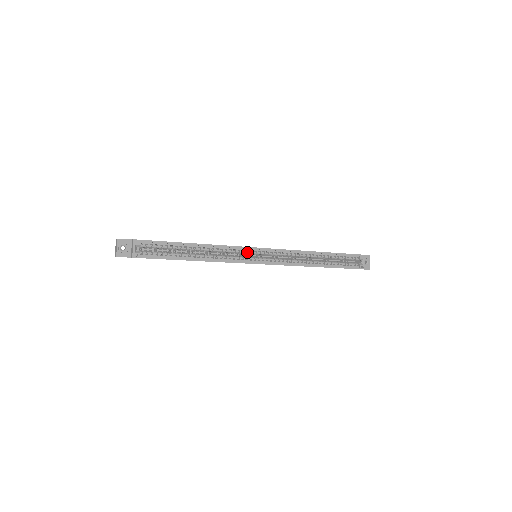
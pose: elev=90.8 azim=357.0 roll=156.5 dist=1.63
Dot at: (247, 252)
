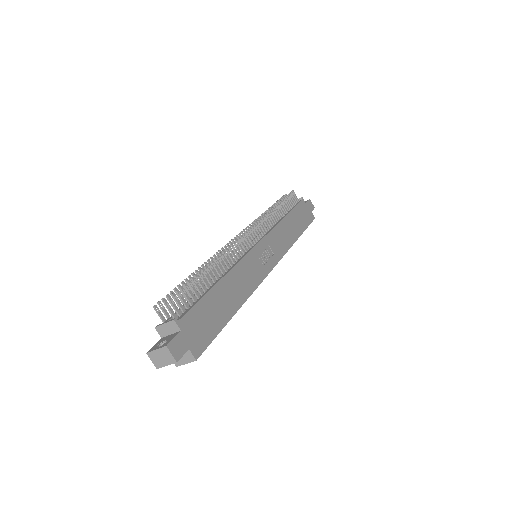
Dot at: occluded
